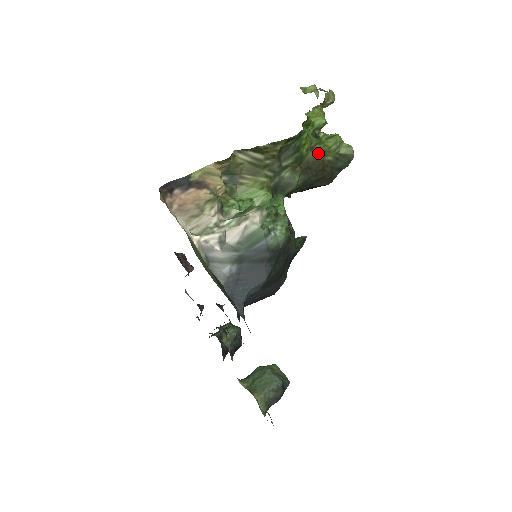
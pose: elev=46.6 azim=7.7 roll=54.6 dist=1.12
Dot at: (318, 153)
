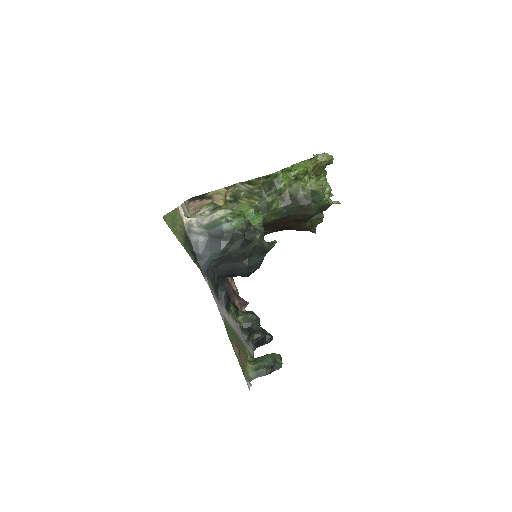
Dot at: (295, 189)
